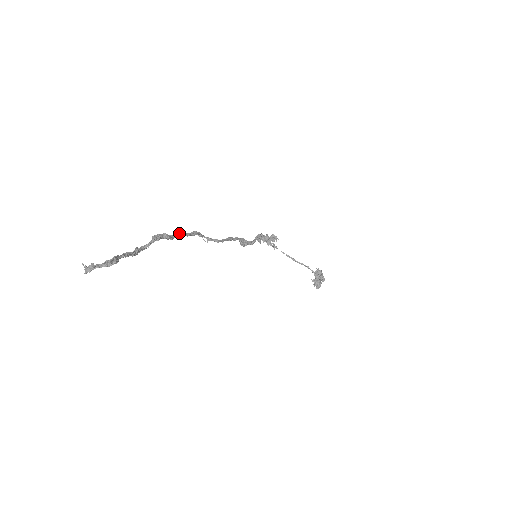
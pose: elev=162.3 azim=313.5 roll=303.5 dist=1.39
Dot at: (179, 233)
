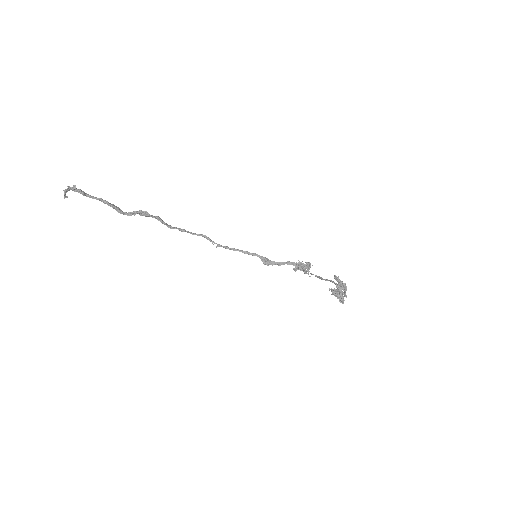
Dot at: (182, 229)
